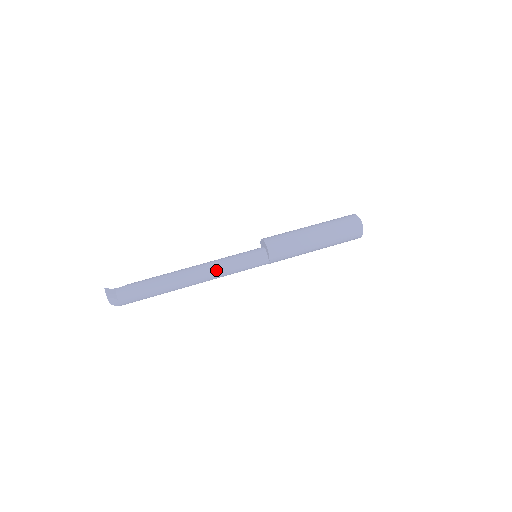
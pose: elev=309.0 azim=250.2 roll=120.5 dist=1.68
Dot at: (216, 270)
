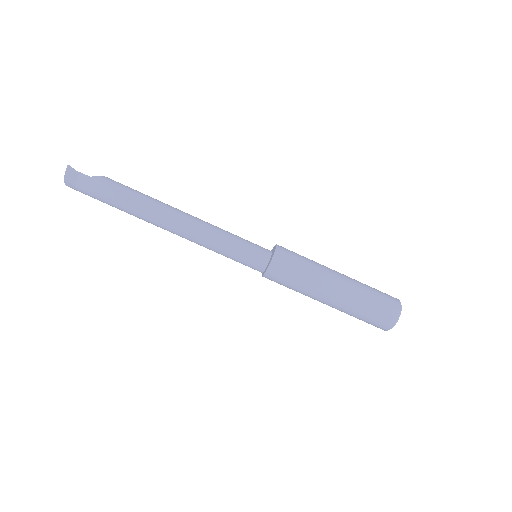
Dot at: (198, 241)
